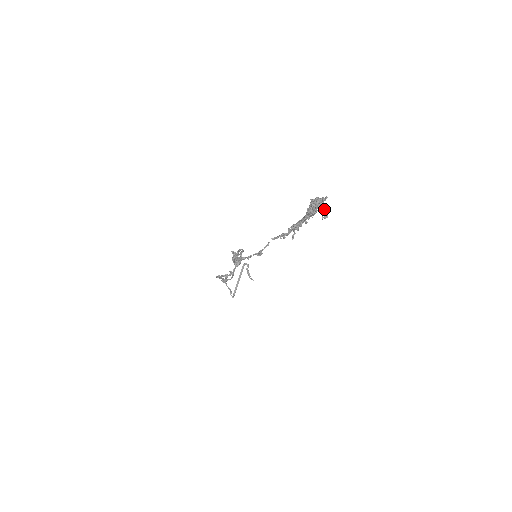
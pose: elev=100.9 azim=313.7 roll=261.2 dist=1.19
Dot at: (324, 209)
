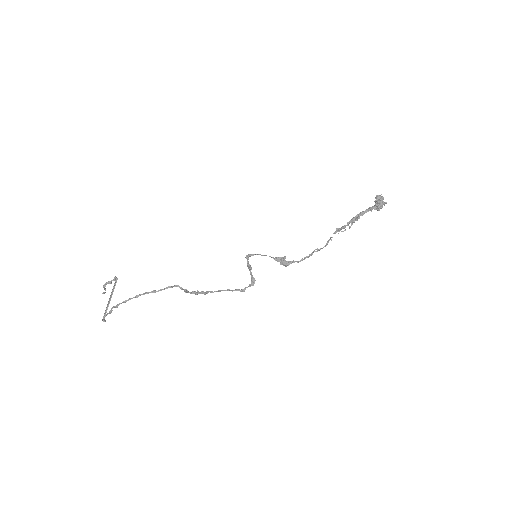
Dot at: occluded
